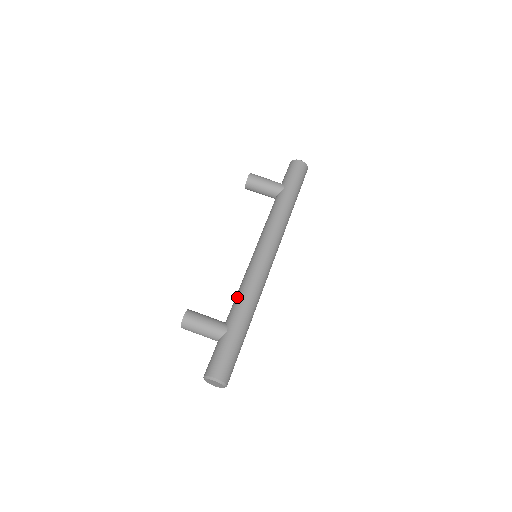
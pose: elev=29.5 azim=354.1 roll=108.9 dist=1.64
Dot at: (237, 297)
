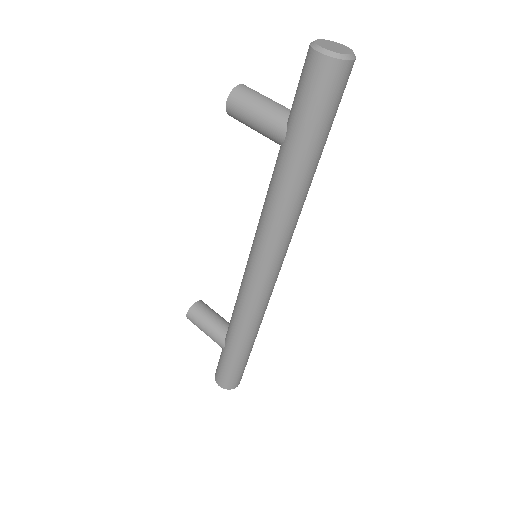
Dot at: (232, 313)
